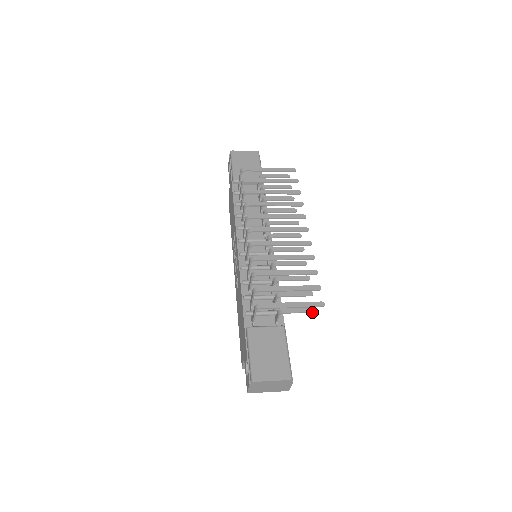
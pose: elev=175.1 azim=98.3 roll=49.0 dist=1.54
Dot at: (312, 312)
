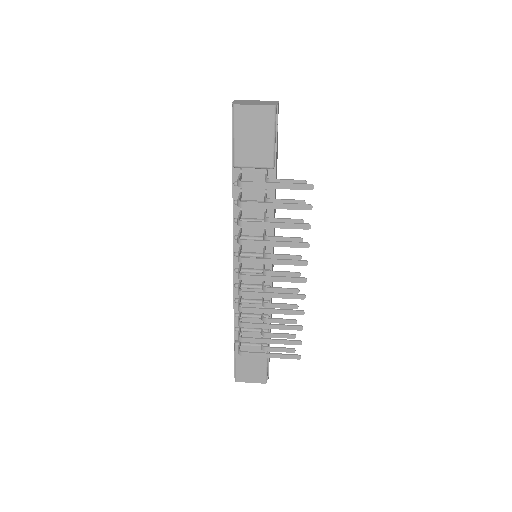
Dot at: (291, 352)
